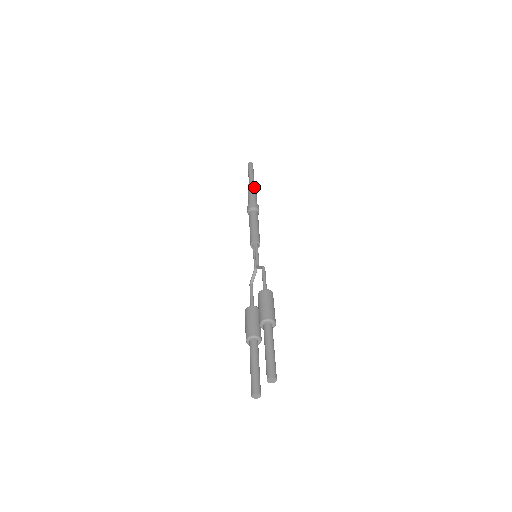
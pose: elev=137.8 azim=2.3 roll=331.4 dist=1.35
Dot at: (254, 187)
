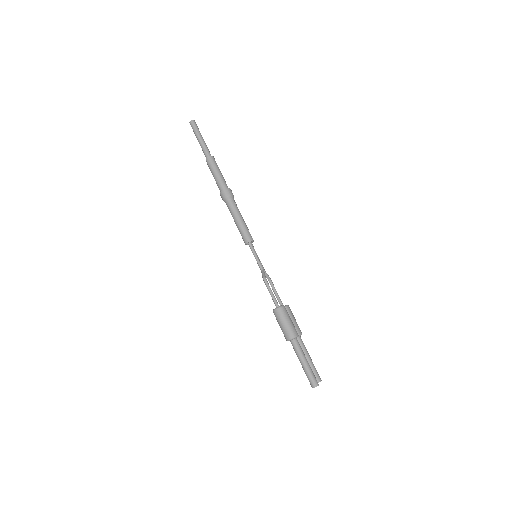
Dot at: (211, 164)
